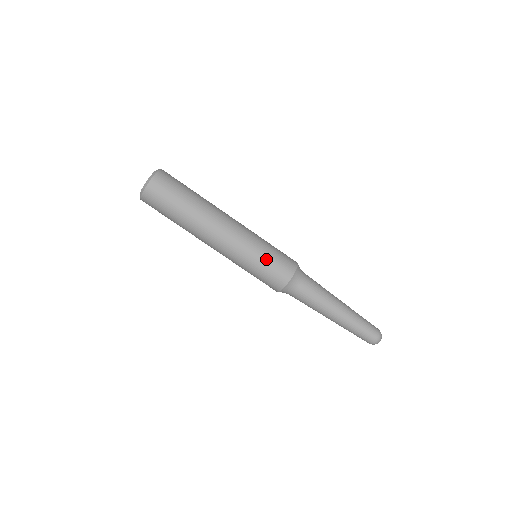
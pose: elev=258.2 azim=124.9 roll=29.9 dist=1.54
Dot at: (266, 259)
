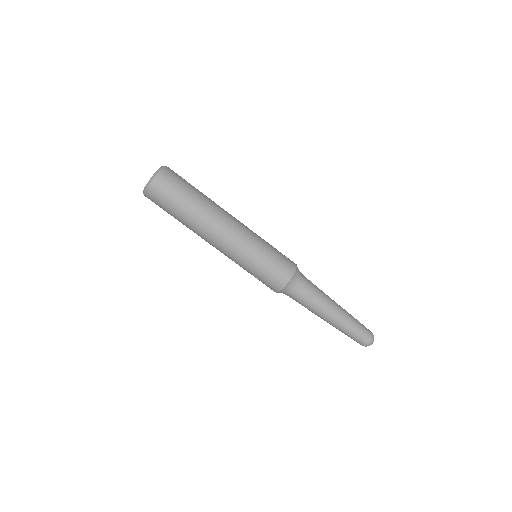
Dot at: (259, 269)
